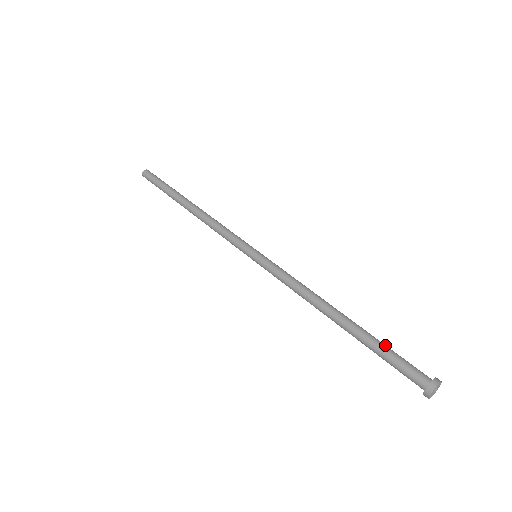
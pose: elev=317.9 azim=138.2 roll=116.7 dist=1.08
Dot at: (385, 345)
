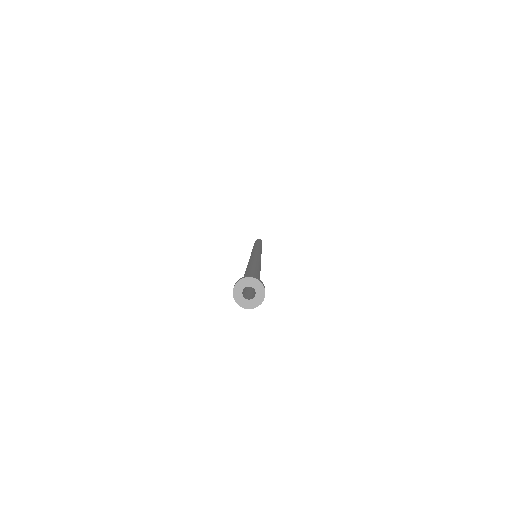
Dot at: (251, 270)
